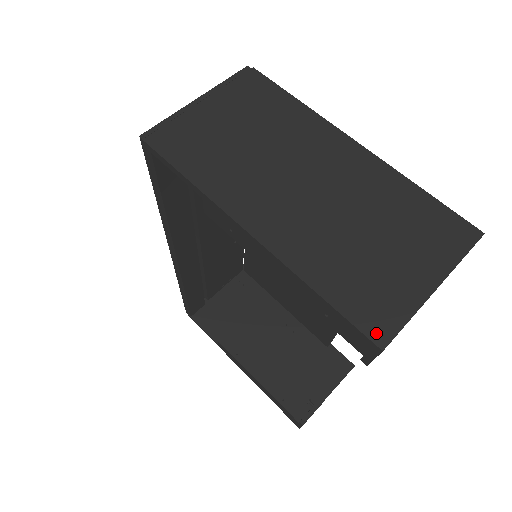
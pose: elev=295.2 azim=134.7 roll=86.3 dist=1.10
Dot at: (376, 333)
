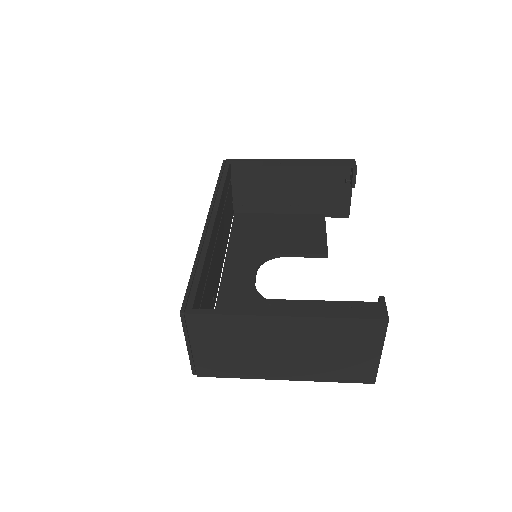
Dot at: occluded
